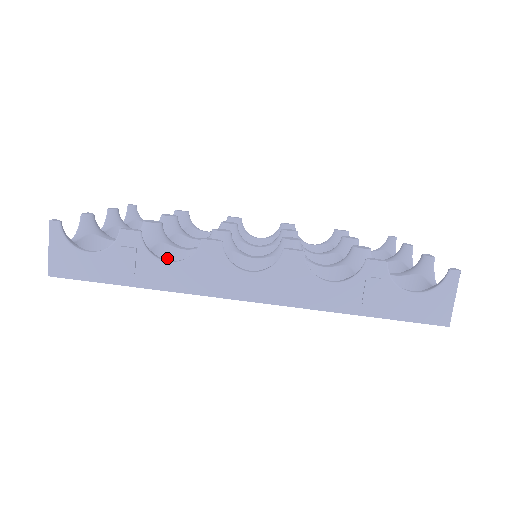
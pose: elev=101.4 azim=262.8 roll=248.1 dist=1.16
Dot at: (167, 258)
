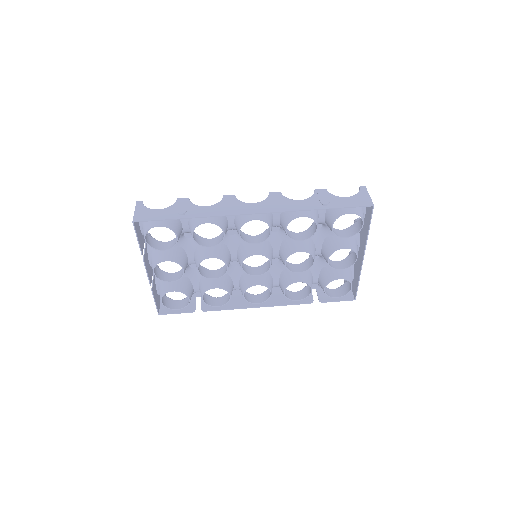
Dot at: (200, 240)
